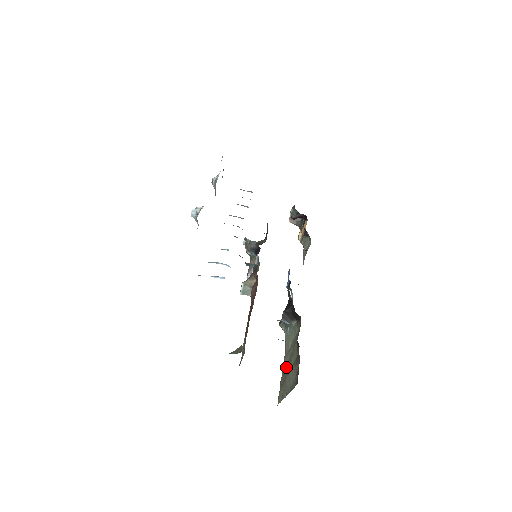
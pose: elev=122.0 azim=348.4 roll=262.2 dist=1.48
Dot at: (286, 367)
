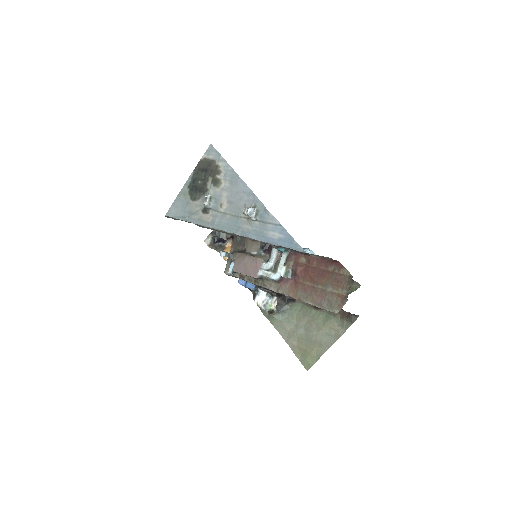
Dot at: (303, 337)
